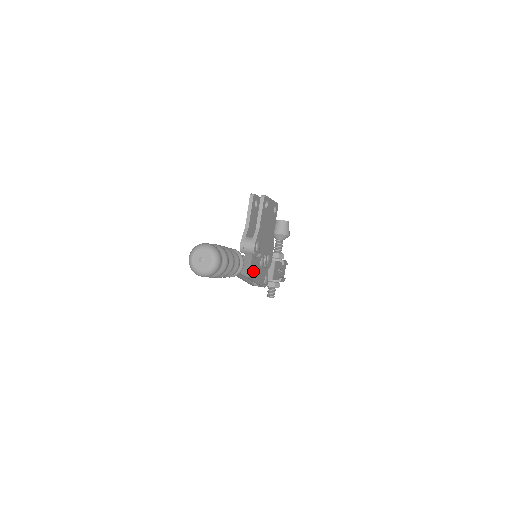
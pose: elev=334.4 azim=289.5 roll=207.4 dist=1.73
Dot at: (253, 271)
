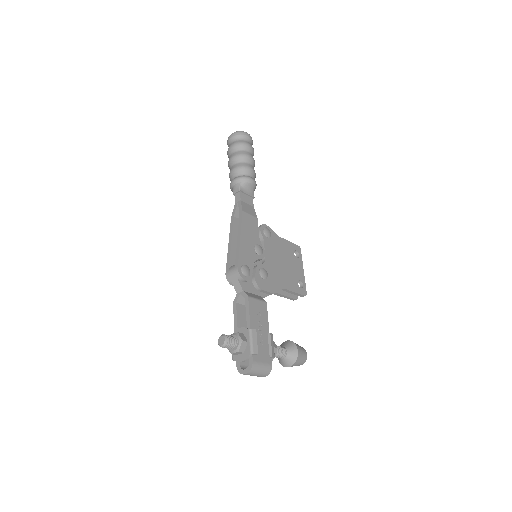
Dot at: (248, 224)
